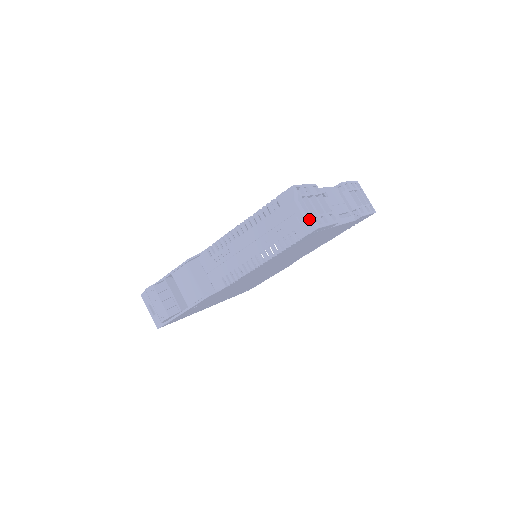
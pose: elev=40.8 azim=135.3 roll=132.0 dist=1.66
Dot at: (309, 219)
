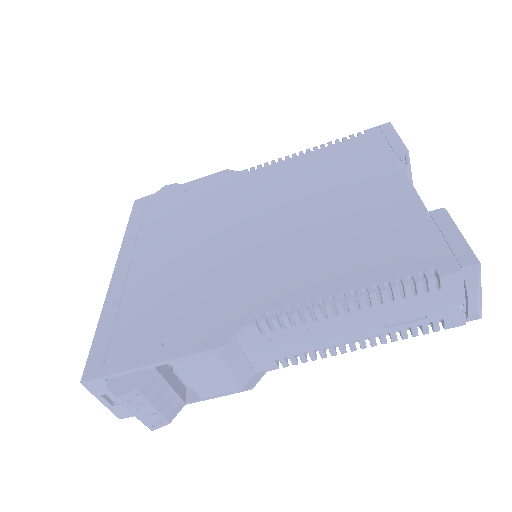
Dot at: (480, 311)
